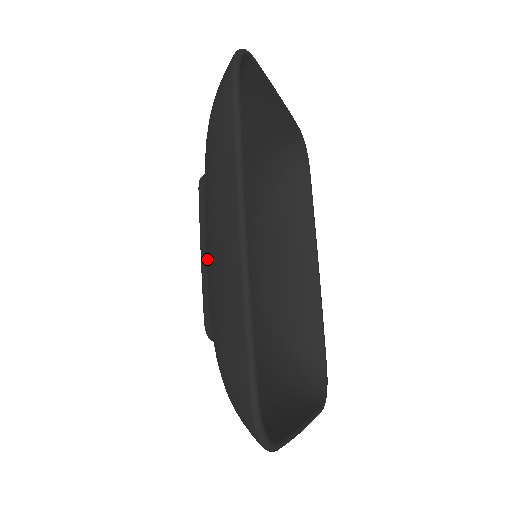
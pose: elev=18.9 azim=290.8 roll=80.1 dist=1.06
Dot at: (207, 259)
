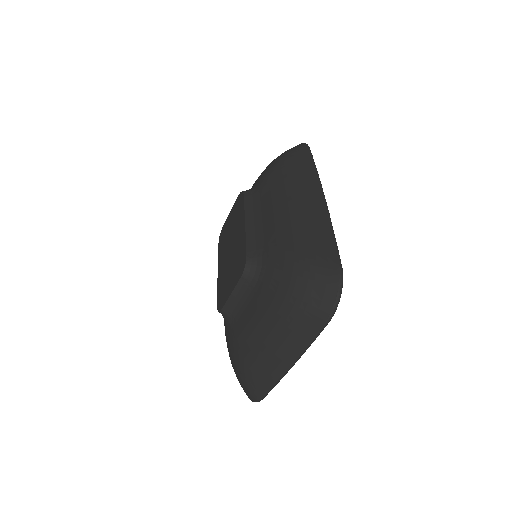
Dot at: (258, 222)
